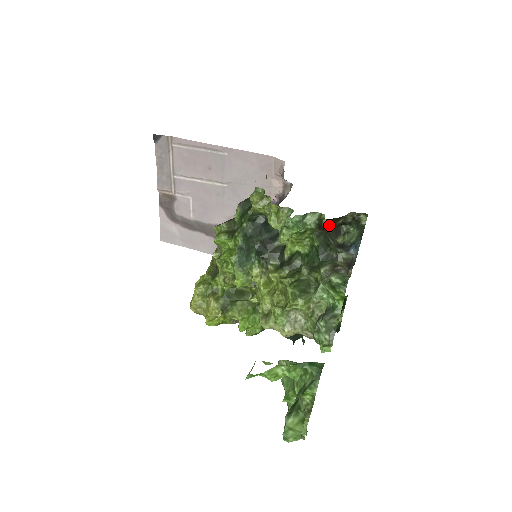
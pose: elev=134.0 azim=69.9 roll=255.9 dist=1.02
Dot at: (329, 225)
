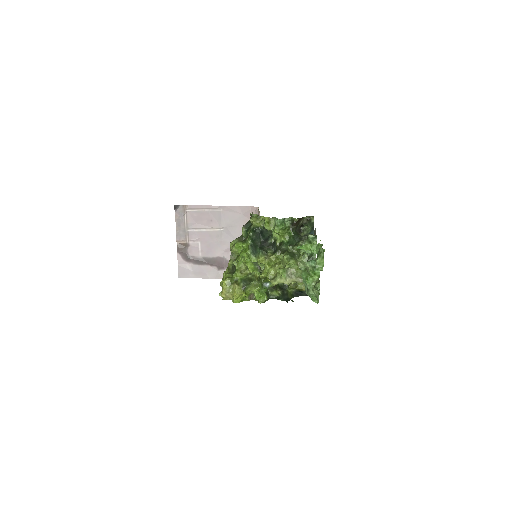
Dot at: (297, 222)
